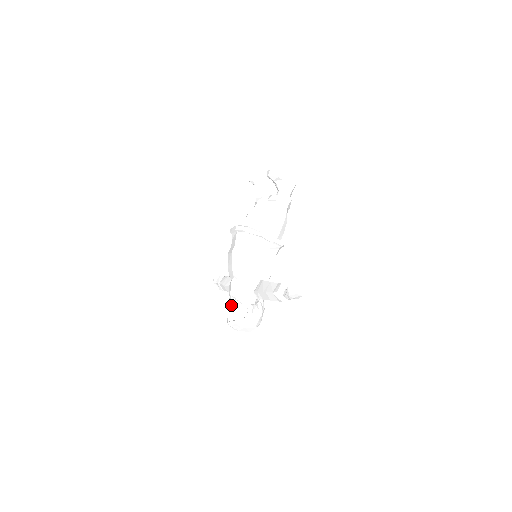
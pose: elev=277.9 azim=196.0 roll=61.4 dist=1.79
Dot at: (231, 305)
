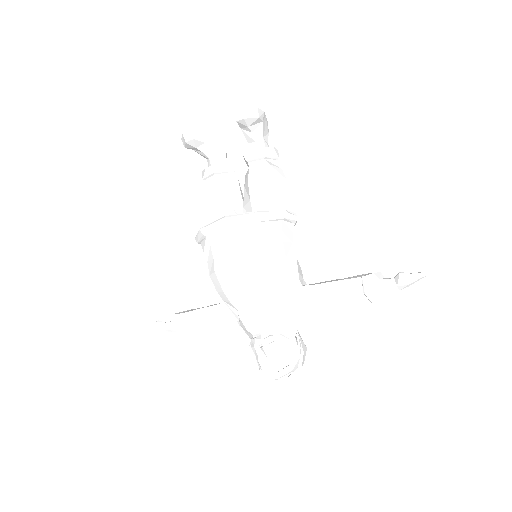
Dot at: (269, 347)
